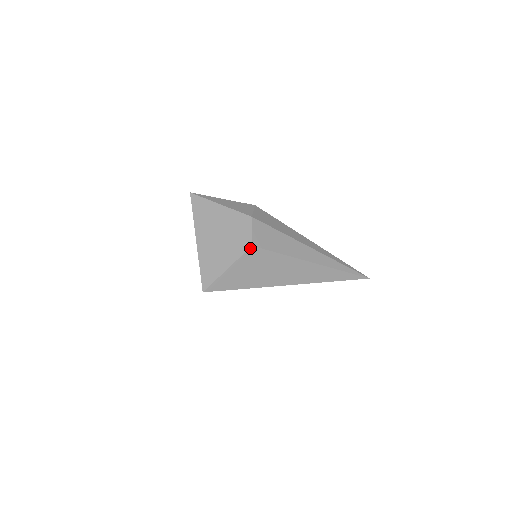
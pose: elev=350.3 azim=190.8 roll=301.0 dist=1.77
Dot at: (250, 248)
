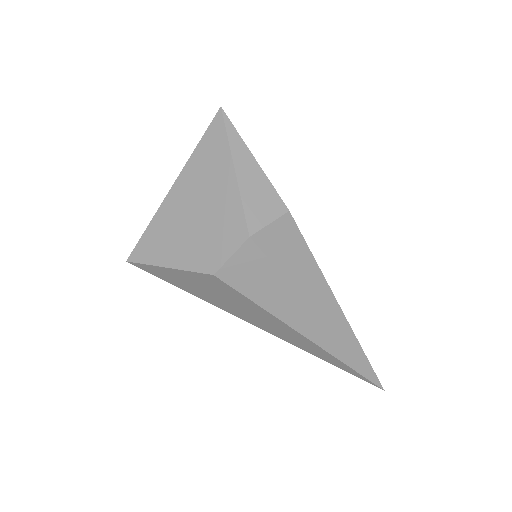
Dot at: (210, 274)
